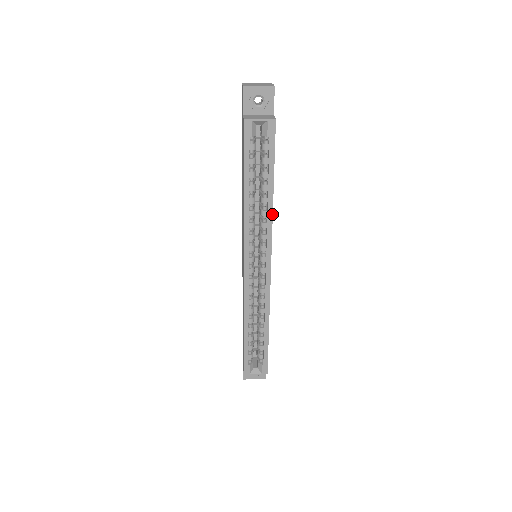
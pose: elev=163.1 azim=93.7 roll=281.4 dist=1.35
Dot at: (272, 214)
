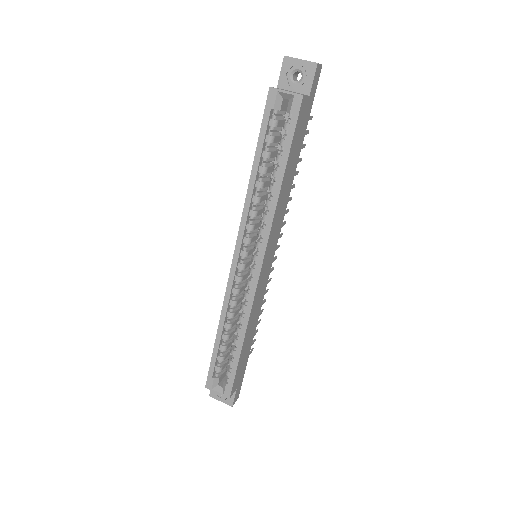
Dot at: (276, 206)
